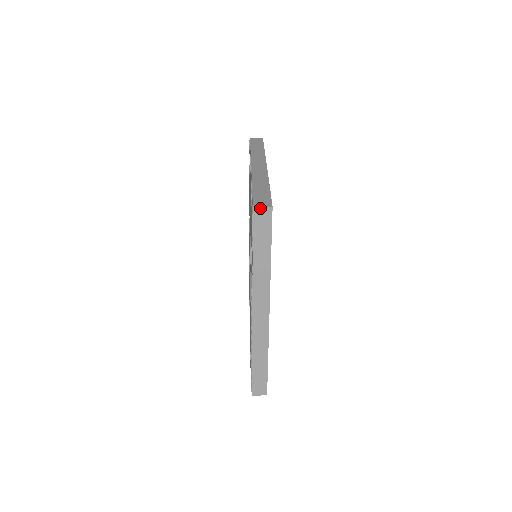
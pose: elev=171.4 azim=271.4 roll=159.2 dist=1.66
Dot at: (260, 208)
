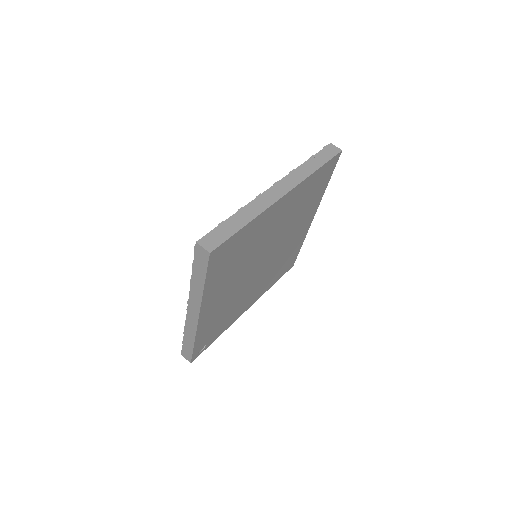
Dot at: (201, 247)
